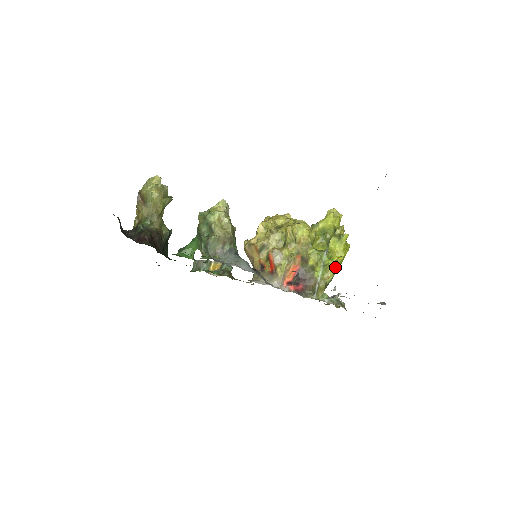
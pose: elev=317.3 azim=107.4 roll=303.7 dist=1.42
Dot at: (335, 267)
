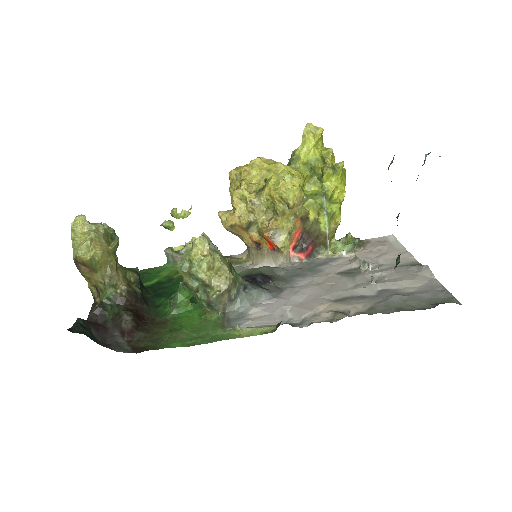
Dot at: (340, 208)
